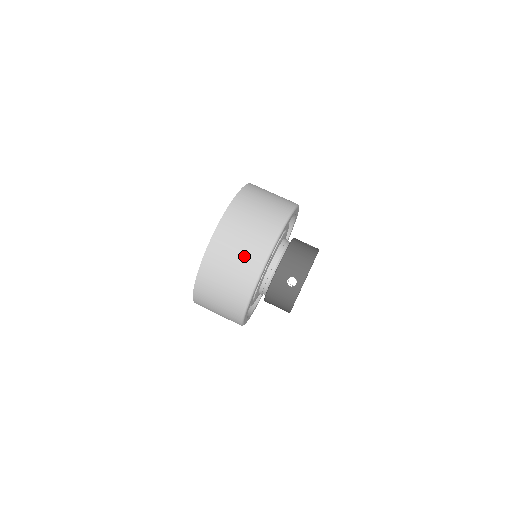
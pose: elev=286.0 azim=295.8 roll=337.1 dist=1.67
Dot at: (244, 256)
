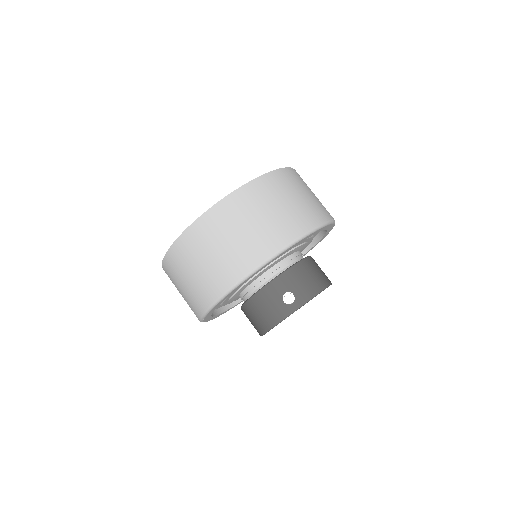
Dot at: (256, 234)
